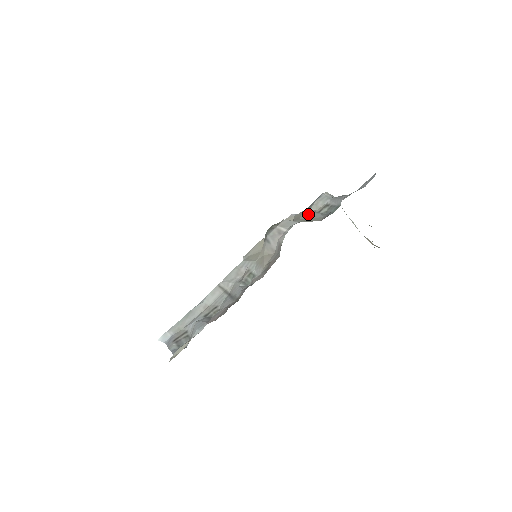
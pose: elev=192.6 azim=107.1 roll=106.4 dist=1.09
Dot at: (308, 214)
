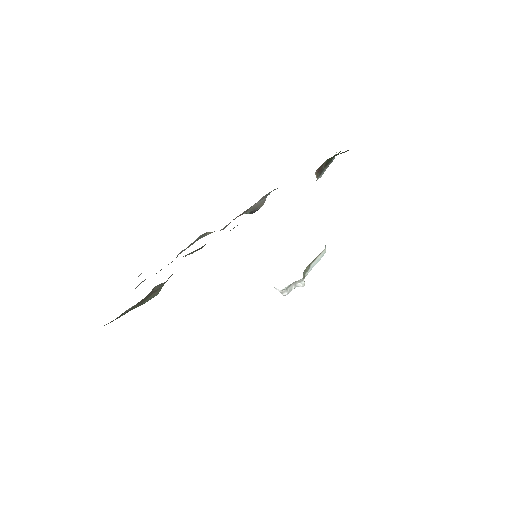
Dot at: occluded
